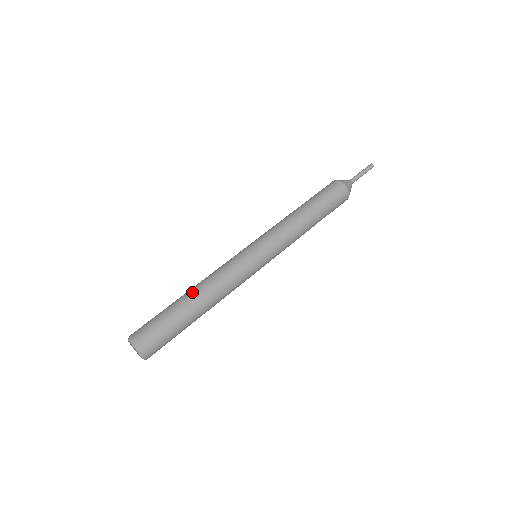
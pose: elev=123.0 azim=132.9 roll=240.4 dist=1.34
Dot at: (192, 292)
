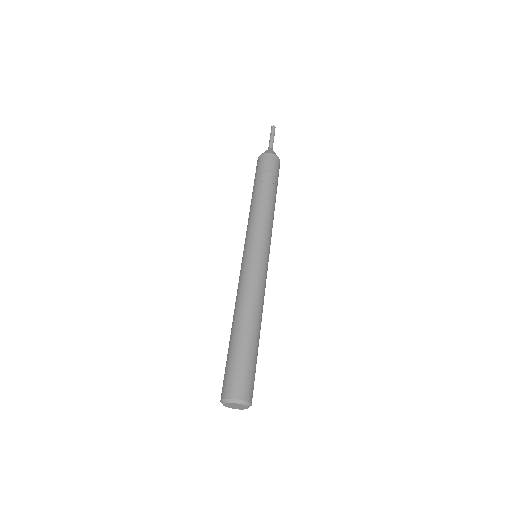
Dot at: (232, 324)
